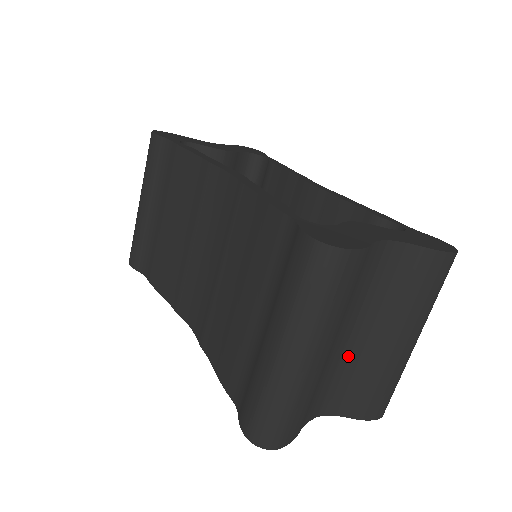
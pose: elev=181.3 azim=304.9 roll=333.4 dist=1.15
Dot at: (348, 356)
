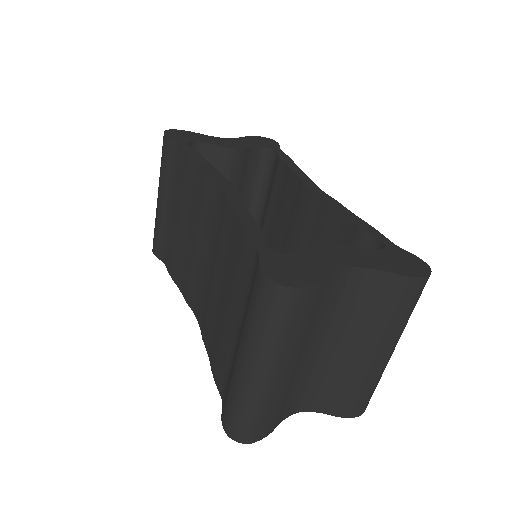
Dot at: (322, 364)
